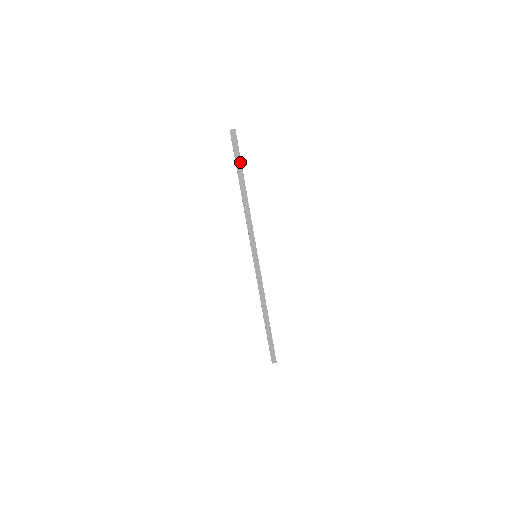
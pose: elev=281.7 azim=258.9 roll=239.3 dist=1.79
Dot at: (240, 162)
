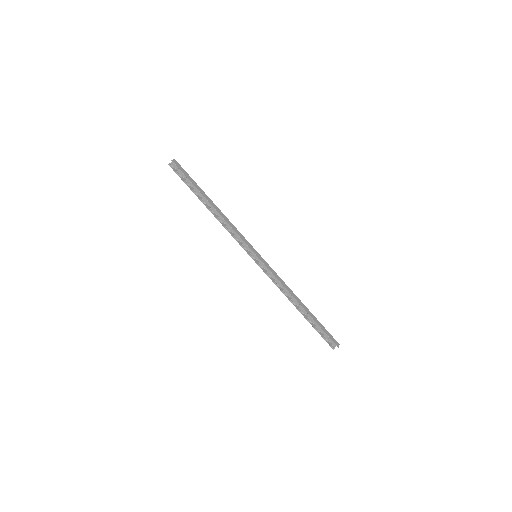
Dot at: (194, 182)
